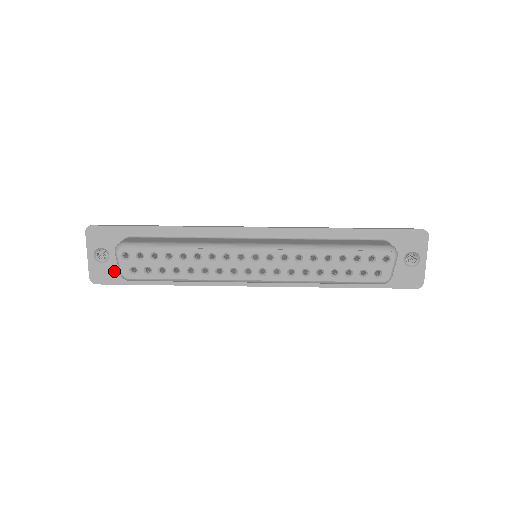
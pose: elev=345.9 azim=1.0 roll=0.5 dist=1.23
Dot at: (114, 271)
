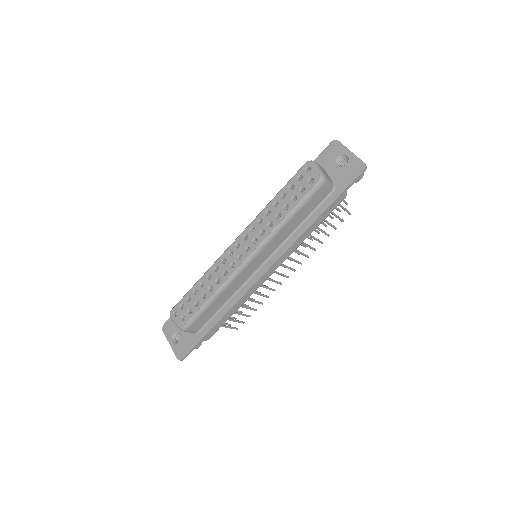
Dot at: (187, 341)
